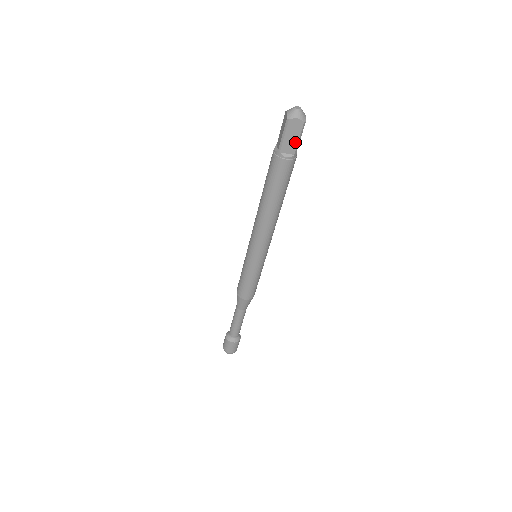
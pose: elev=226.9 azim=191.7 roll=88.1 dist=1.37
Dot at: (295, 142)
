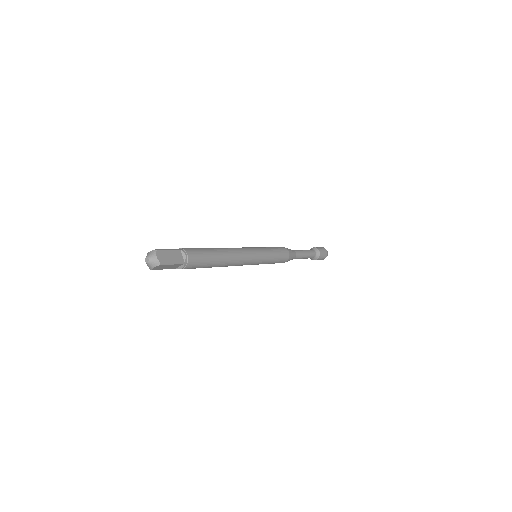
Dot at: (173, 265)
